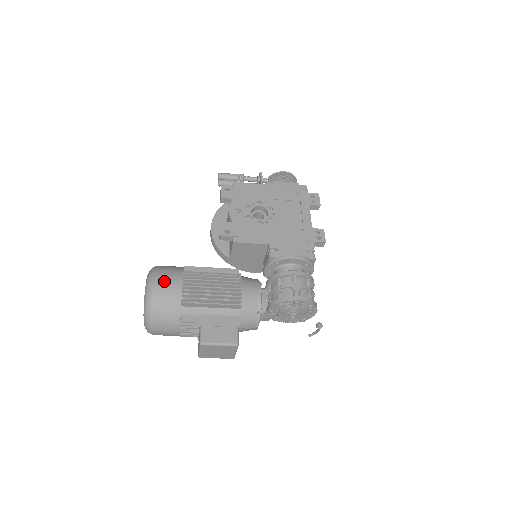
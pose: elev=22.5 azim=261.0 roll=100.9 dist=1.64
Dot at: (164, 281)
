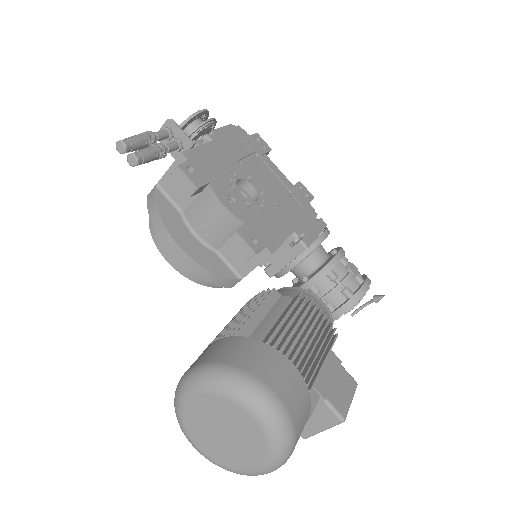
Dot at: (278, 382)
